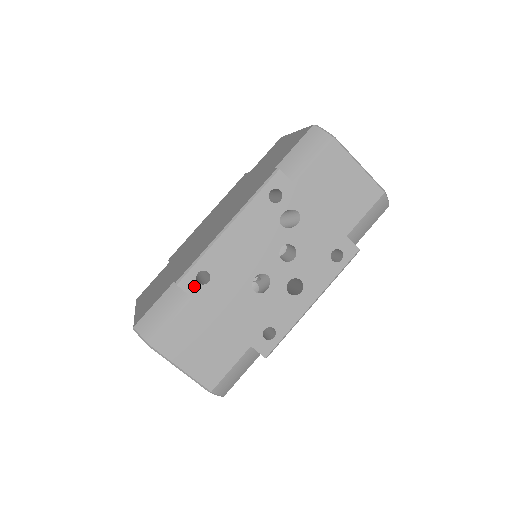
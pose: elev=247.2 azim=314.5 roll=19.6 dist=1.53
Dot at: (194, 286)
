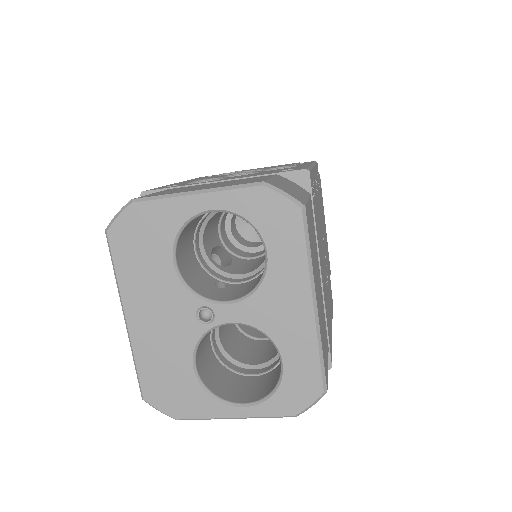
Dot at: occluded
